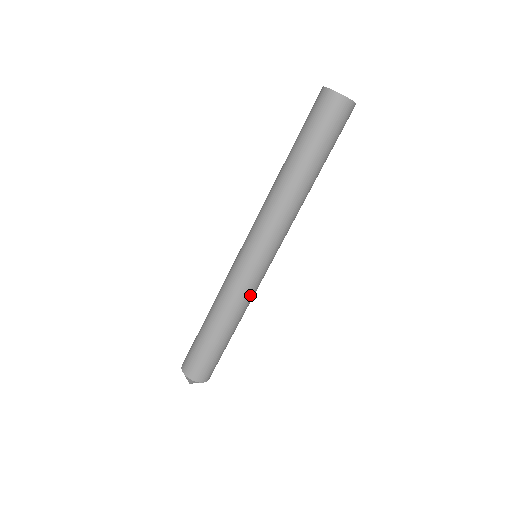
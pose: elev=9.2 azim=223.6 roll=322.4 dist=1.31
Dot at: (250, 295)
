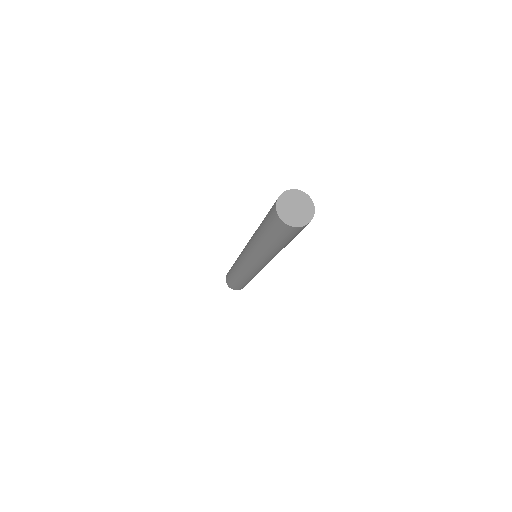
Dot at: (252, 275)
